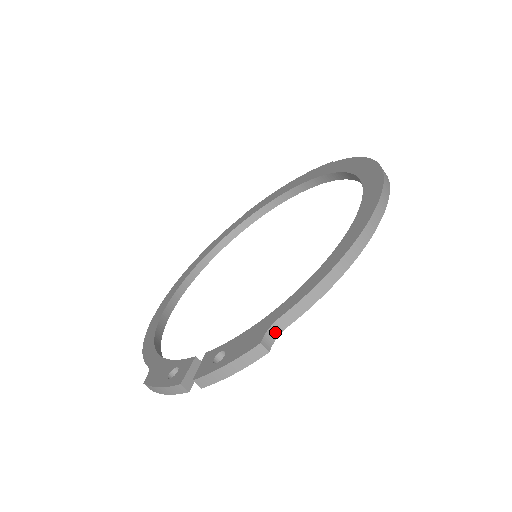
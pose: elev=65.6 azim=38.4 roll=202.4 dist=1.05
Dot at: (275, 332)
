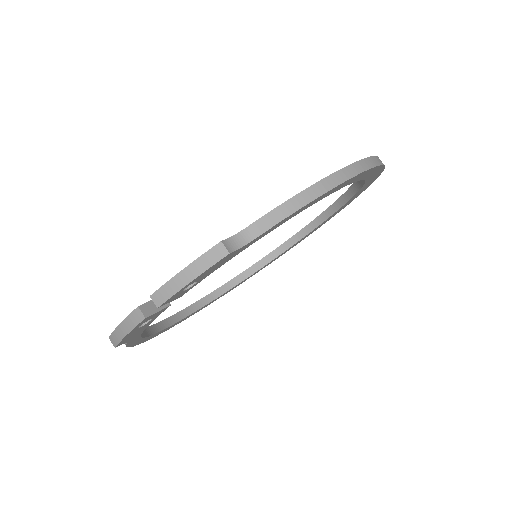
Dot at: (240, 241)
